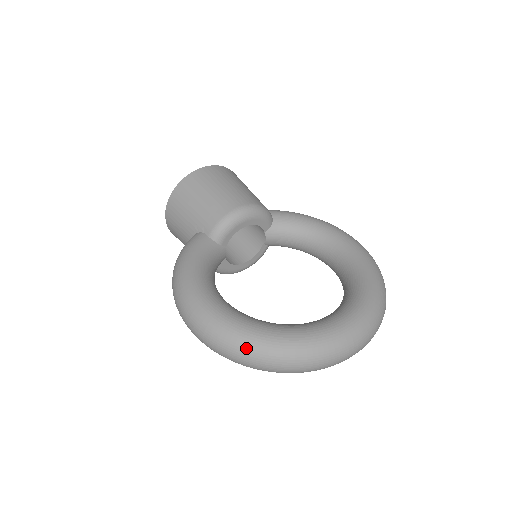
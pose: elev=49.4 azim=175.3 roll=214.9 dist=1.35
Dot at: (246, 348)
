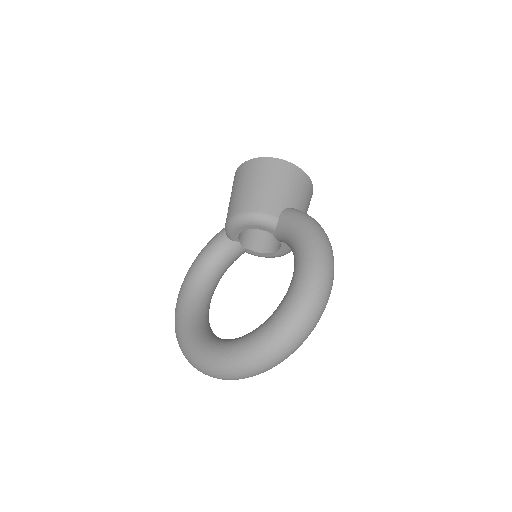
Dot at: (176, 336)
